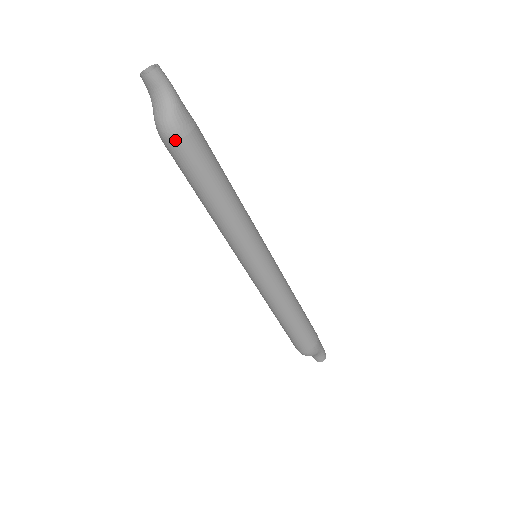
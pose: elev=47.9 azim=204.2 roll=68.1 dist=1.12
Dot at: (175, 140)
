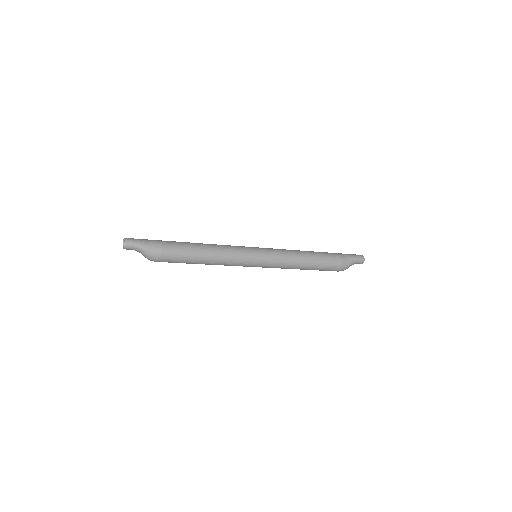
Dot at: occluded
